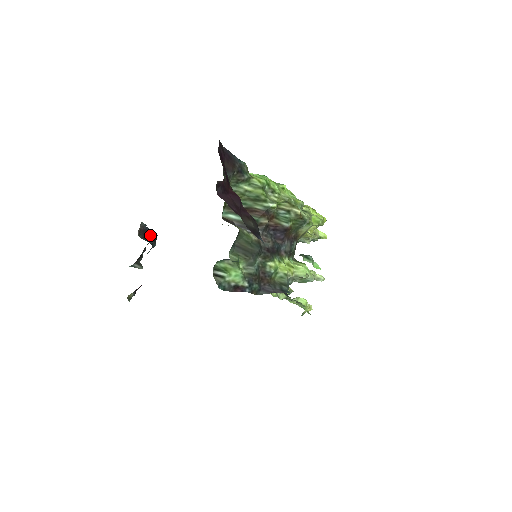
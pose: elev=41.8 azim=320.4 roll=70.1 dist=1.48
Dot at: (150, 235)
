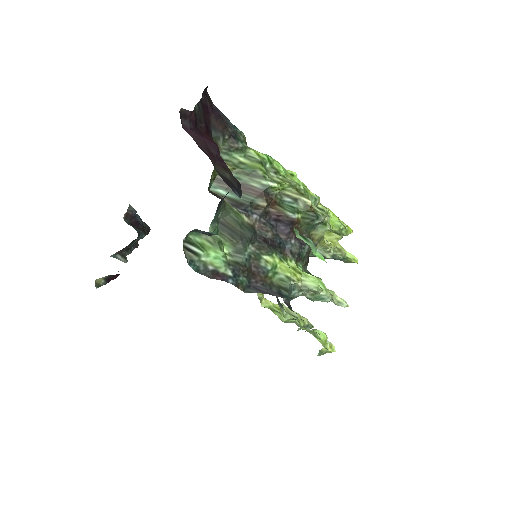
Dot at: (140, 224)
